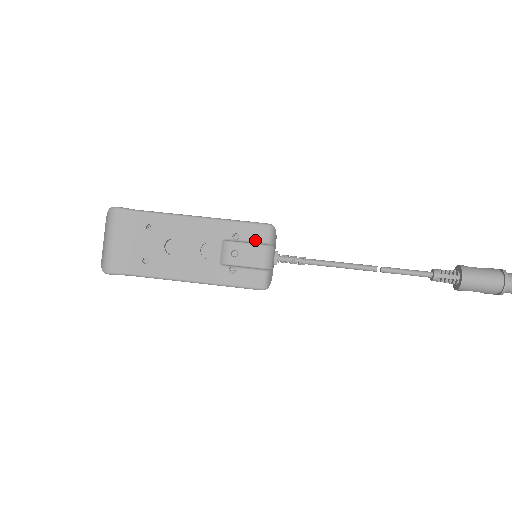
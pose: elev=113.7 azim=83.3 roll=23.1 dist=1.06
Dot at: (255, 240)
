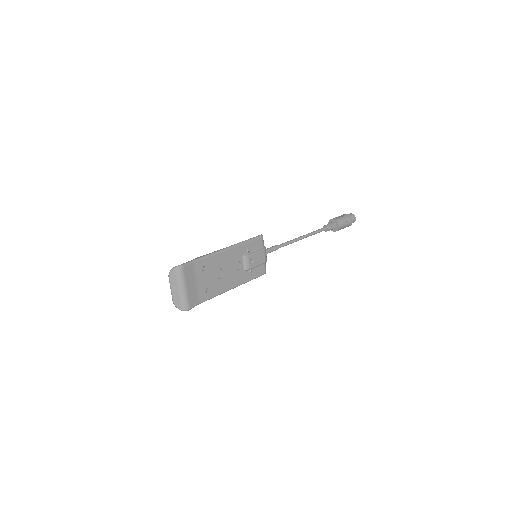
Dot at: (258, 248)
